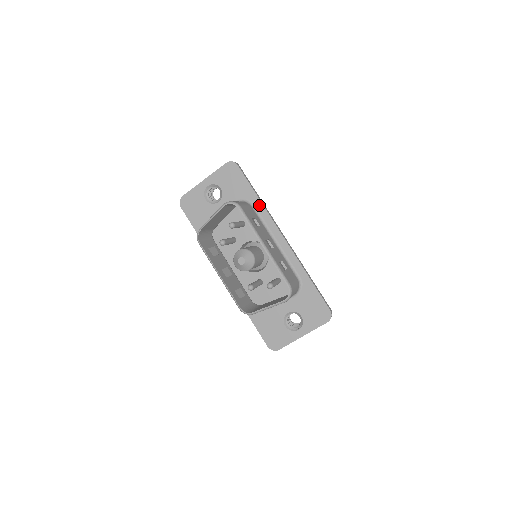
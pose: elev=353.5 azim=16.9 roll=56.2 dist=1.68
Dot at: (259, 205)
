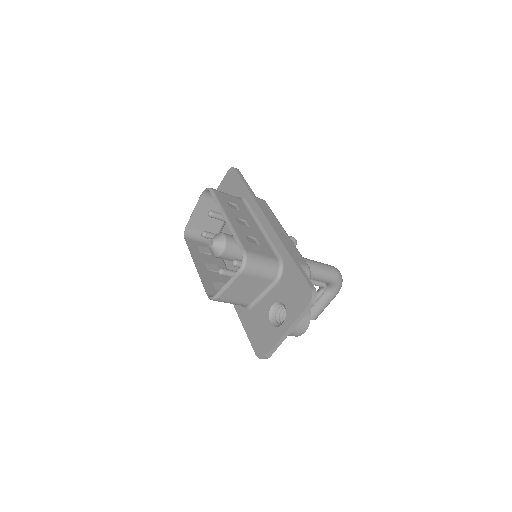
Dot at: (249, 196)
